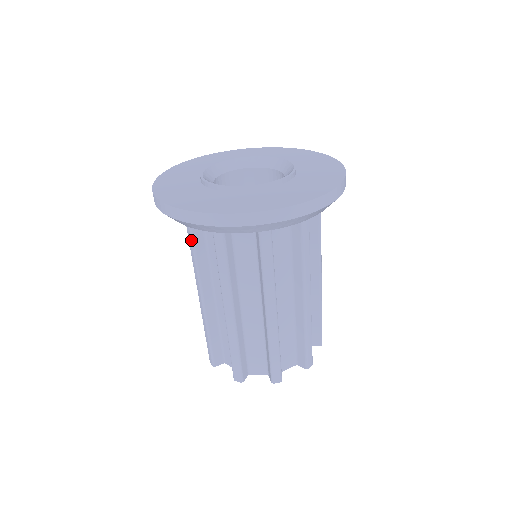
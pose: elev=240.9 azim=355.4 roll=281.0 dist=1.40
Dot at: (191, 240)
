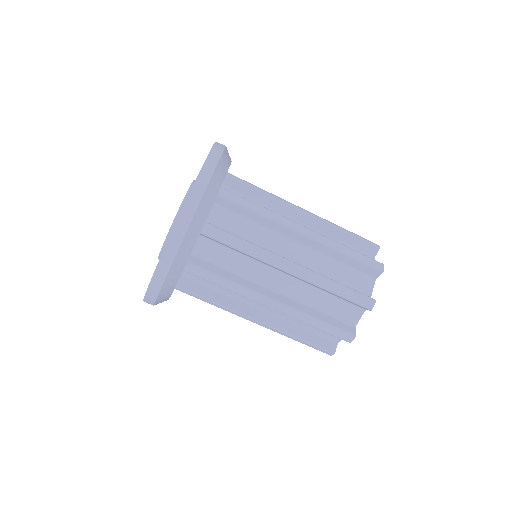
Dot at: (197, 297)
